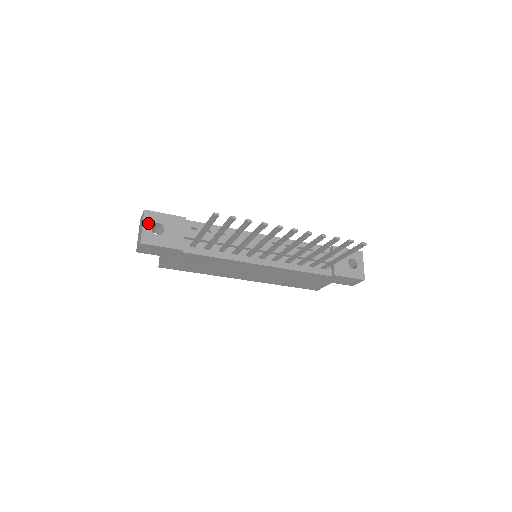
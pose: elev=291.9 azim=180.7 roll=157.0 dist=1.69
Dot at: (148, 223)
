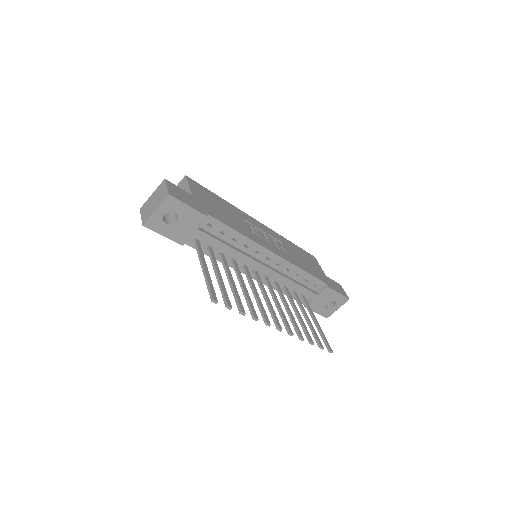
Dot at: (164, 209)
